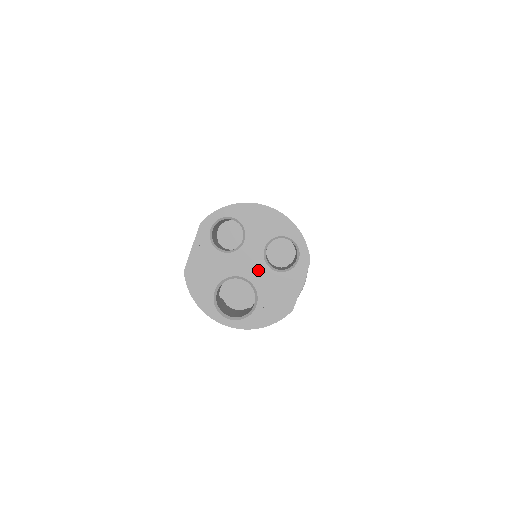
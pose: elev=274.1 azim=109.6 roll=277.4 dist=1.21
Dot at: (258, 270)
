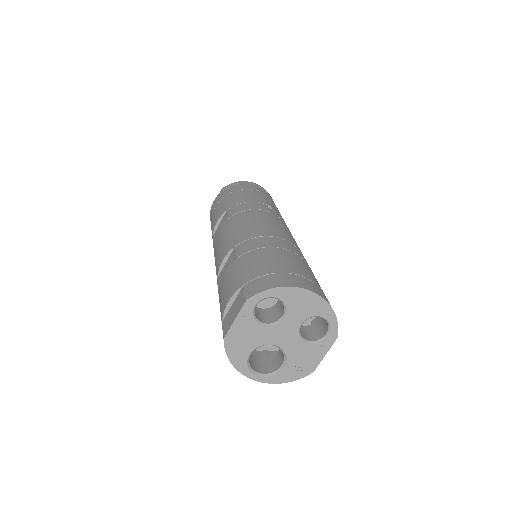
Dot at: (291, 341)
